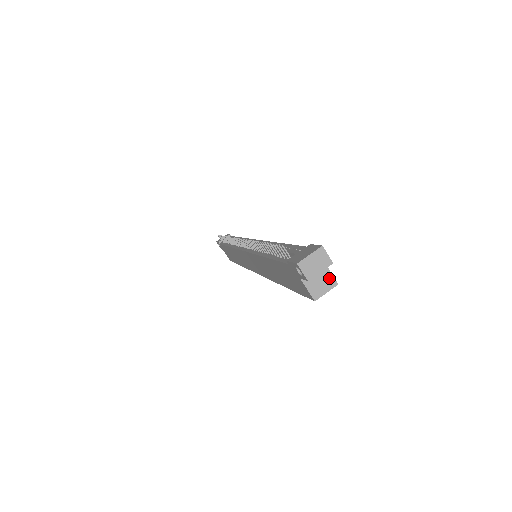
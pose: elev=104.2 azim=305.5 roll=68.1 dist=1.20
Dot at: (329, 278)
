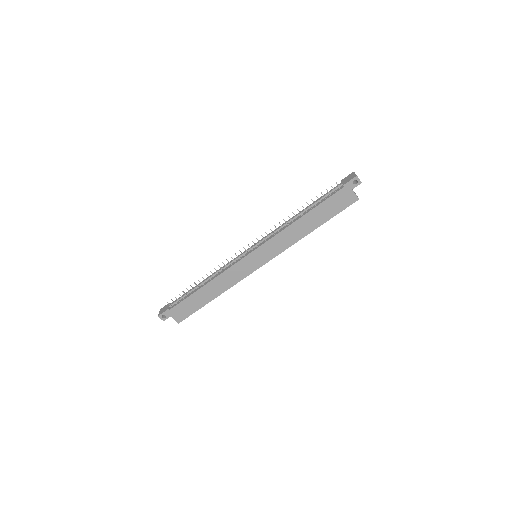
Dot at: occluded
